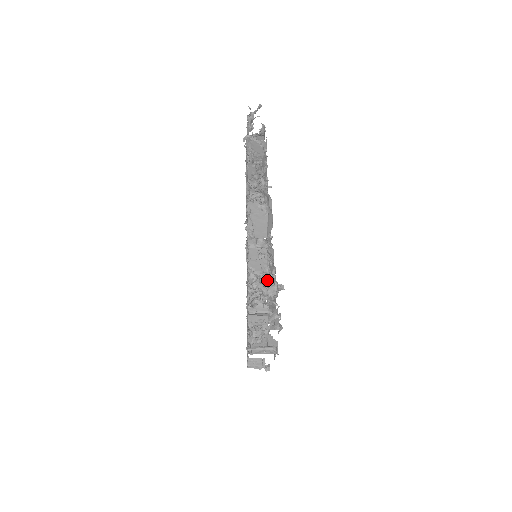
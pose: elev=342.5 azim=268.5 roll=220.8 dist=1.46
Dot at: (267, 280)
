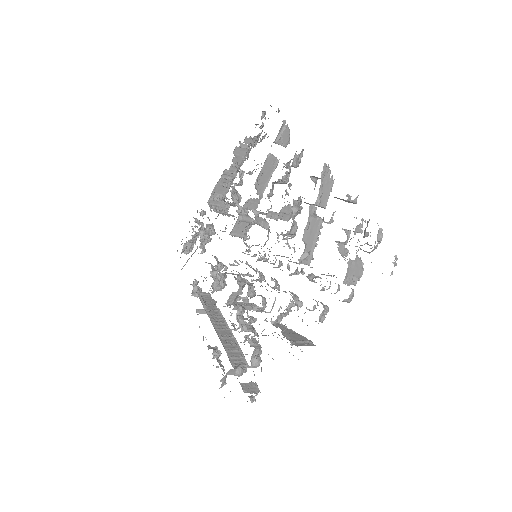
Dot at: occluded
